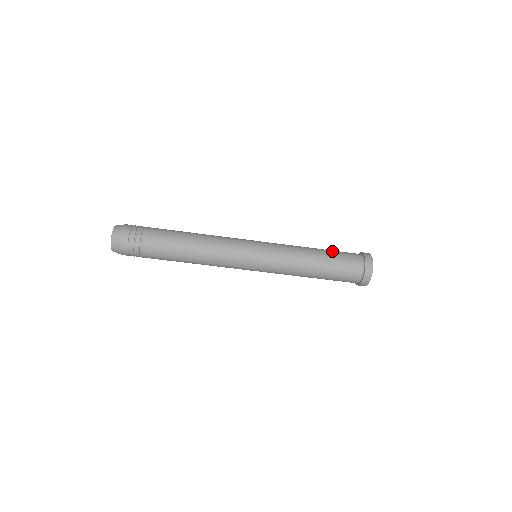
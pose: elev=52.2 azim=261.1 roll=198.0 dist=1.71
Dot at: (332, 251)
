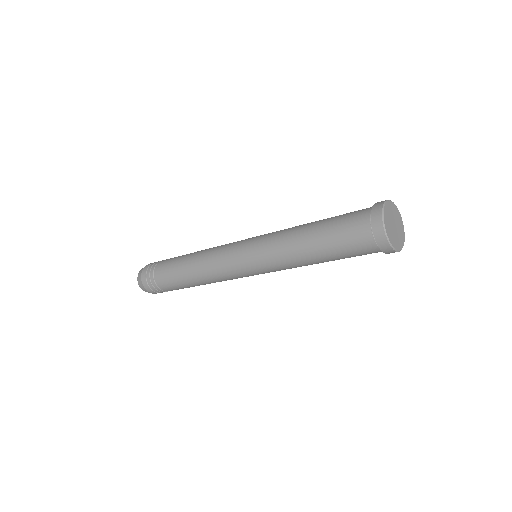
Dot at: (329, 244)
